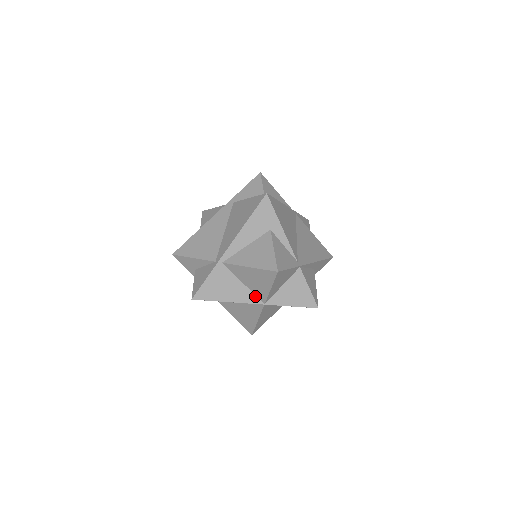
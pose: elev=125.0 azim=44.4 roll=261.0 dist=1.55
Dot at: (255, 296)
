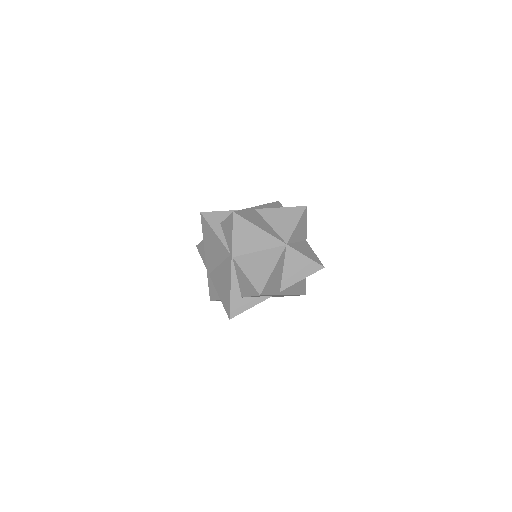
Dot at: (279, 236)
